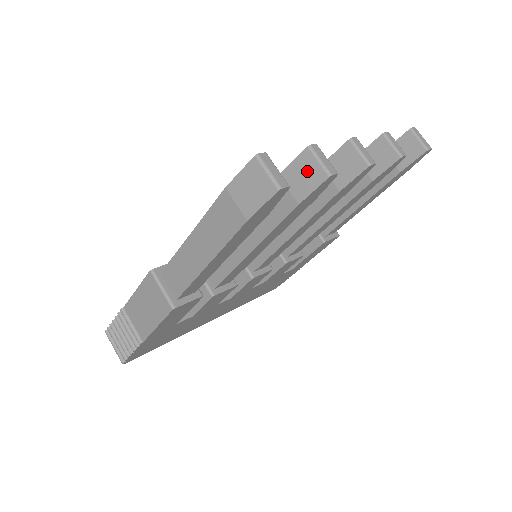
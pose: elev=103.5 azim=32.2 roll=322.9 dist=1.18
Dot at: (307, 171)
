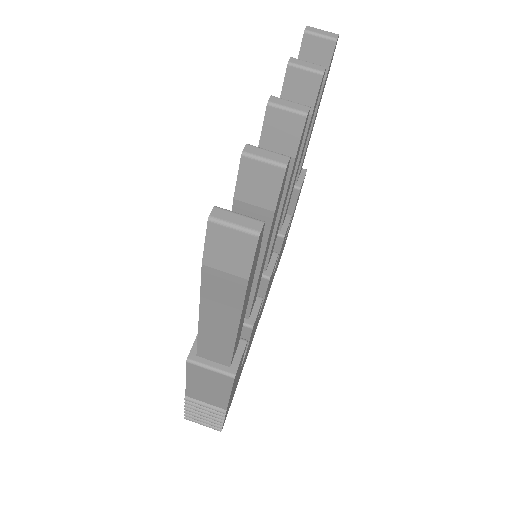
Dot at: (259, 178)
